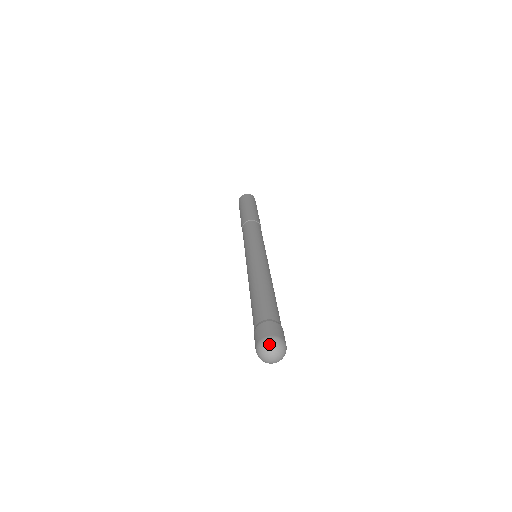
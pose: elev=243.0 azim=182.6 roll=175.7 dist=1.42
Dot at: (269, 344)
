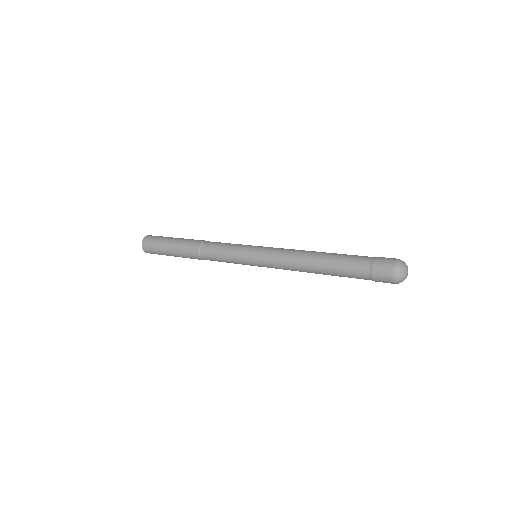
Dot at: (404, 262)
